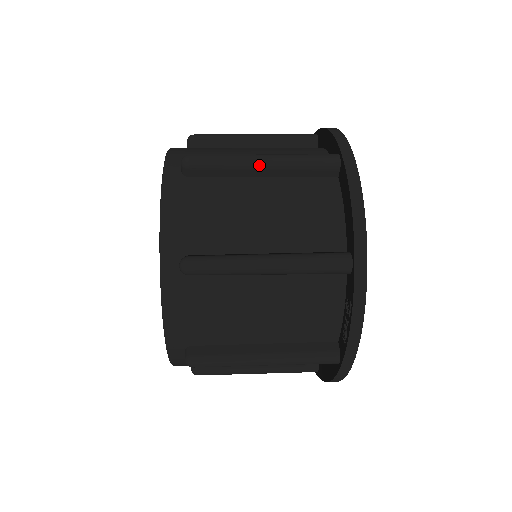
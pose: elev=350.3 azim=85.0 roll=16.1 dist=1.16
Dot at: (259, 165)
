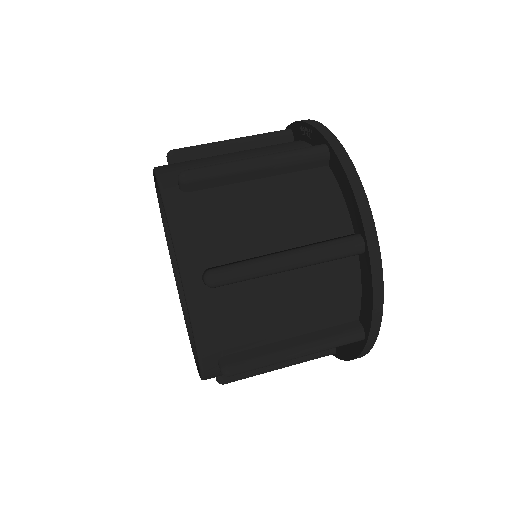
Dot at: (292, 358)
